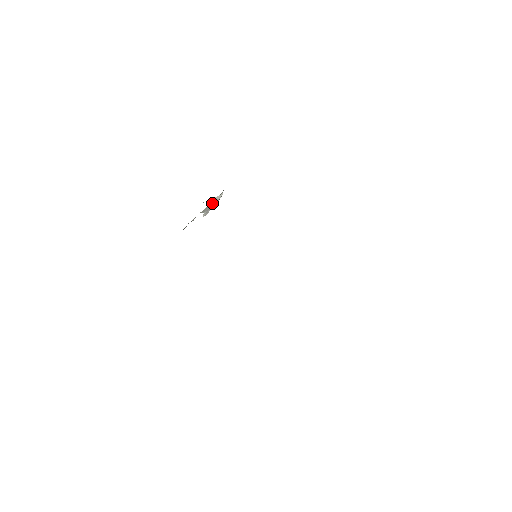
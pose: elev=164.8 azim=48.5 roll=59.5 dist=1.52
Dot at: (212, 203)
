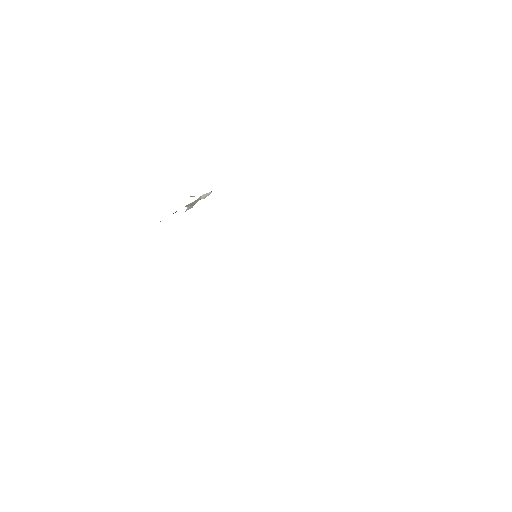
Dot at: (199, 199)
